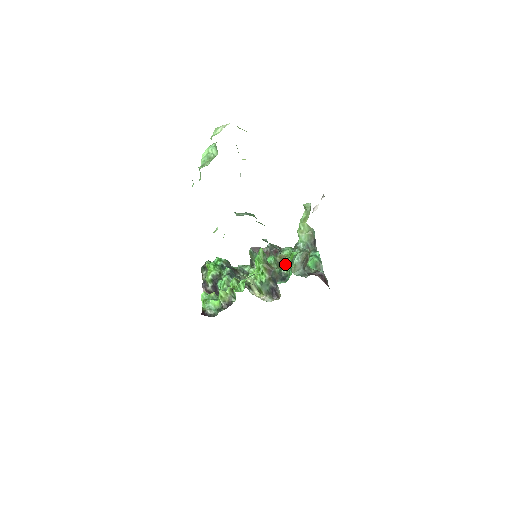
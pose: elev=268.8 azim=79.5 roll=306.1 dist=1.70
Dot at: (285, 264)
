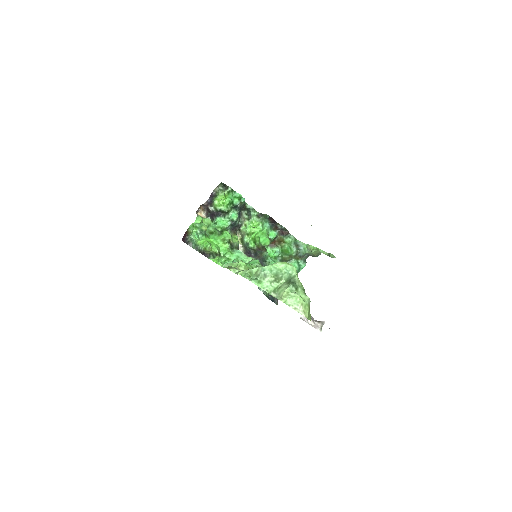
Dot at: (278, 245)
